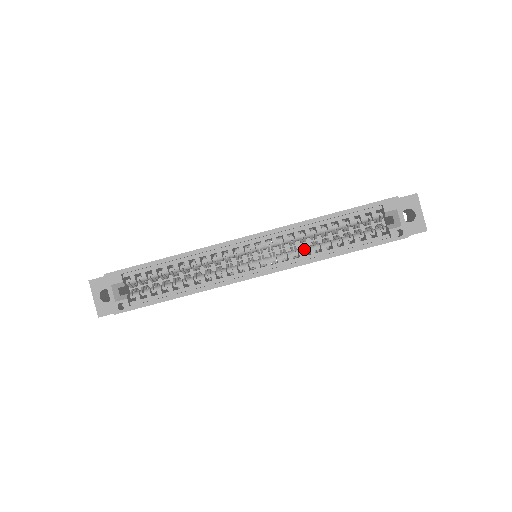
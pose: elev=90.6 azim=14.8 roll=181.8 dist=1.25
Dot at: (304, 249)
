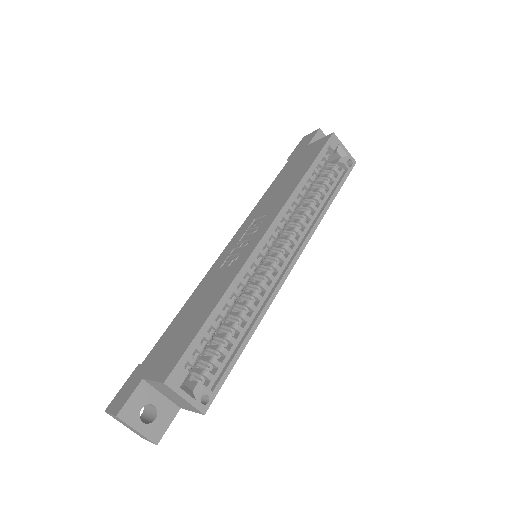
Dot at: (302, 219)
